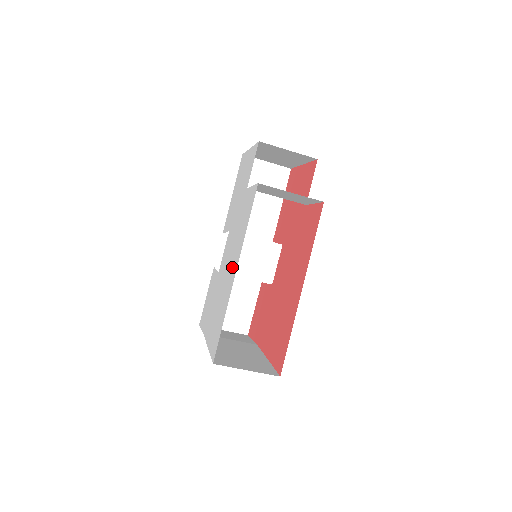
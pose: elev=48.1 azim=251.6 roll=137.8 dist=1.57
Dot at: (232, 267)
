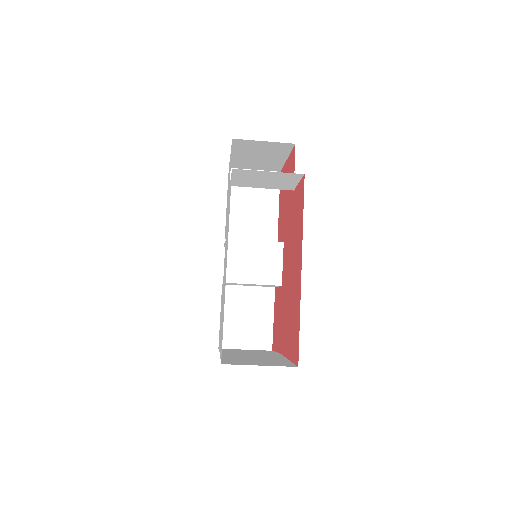
Dot at: occluded
